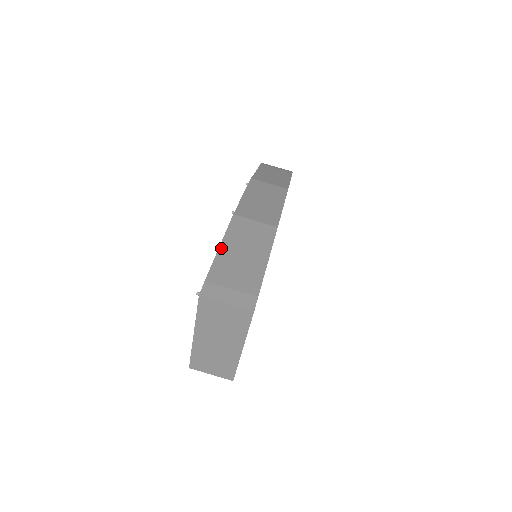
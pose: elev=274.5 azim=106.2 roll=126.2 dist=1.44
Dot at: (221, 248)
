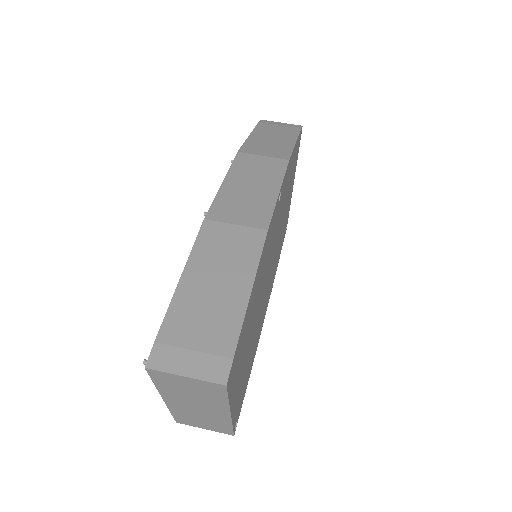
Dot at: (182, 280)
